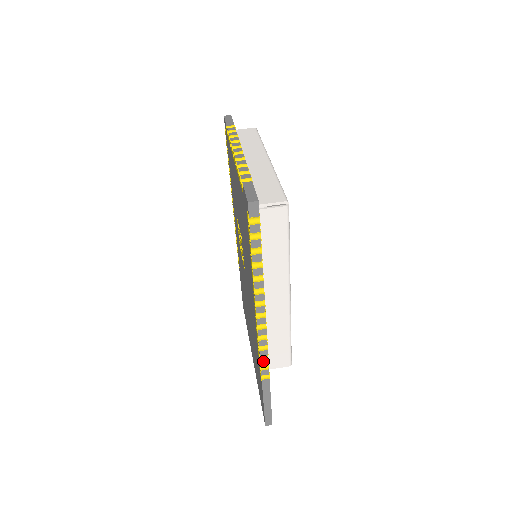
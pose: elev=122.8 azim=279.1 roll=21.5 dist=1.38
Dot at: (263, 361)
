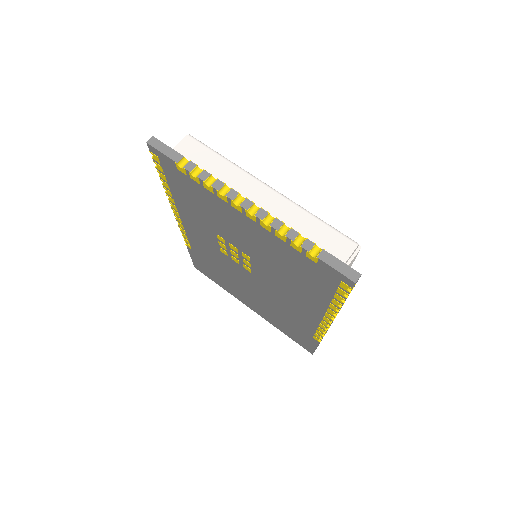
Dot at: occluded
